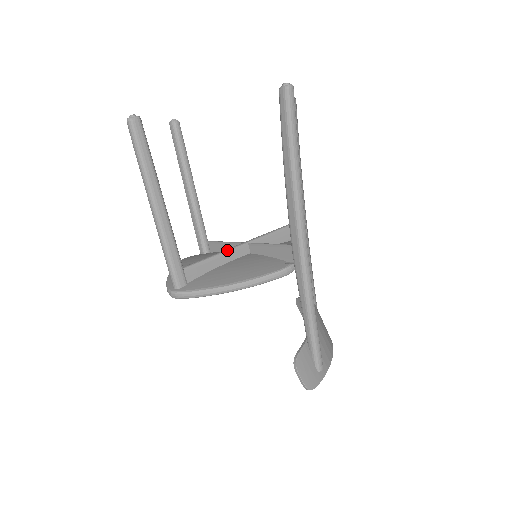
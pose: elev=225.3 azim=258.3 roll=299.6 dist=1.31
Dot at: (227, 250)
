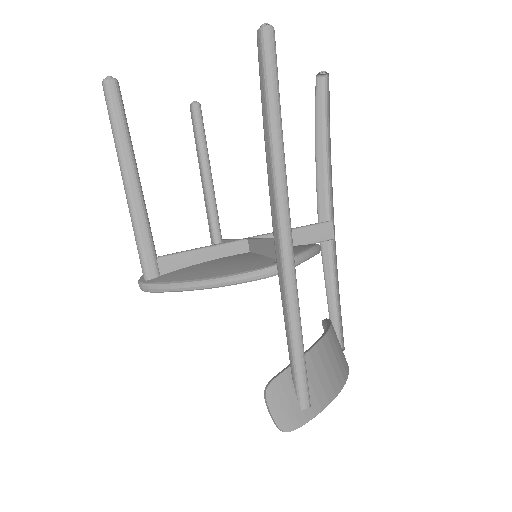
Dot at: (218, 244)
